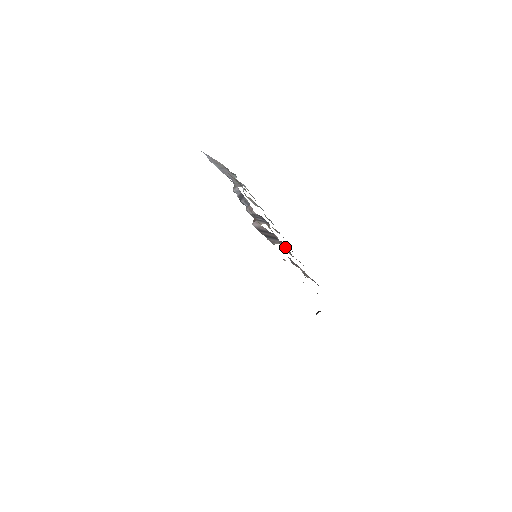
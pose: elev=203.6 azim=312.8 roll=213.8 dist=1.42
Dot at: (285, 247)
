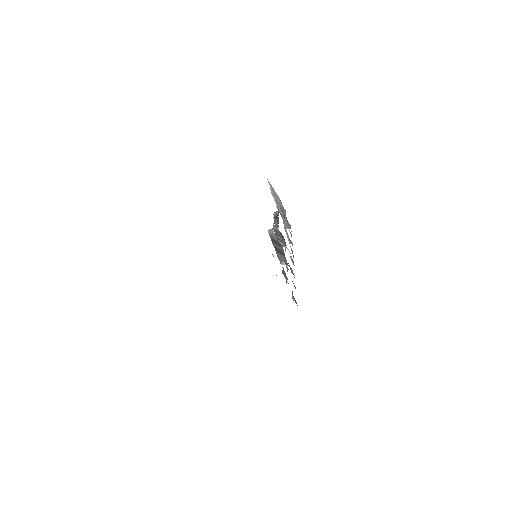
Dot at: occluded
